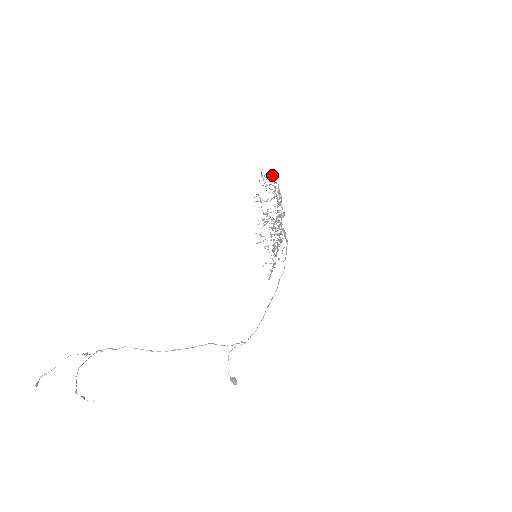
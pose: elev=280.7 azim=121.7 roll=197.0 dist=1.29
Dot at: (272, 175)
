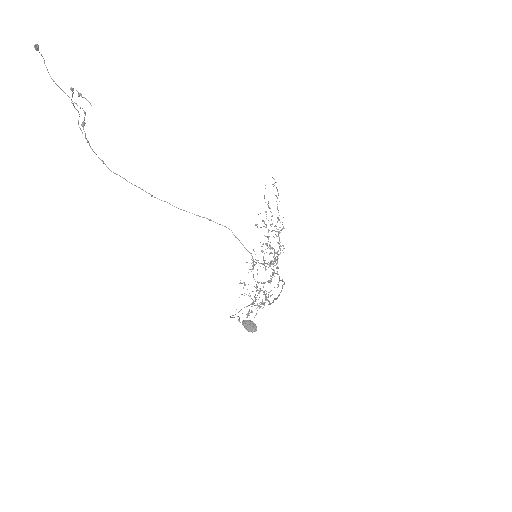
Dot at: (264, 223)
